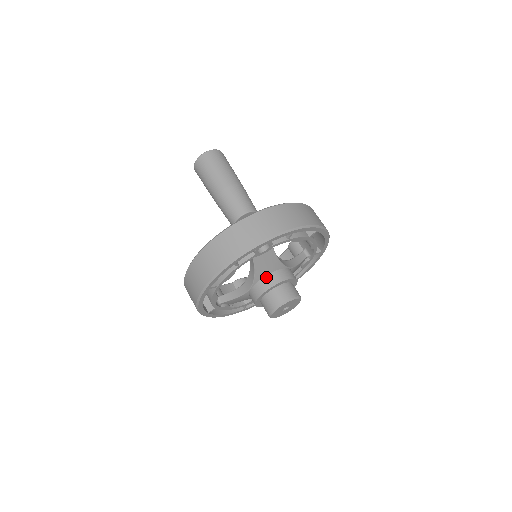
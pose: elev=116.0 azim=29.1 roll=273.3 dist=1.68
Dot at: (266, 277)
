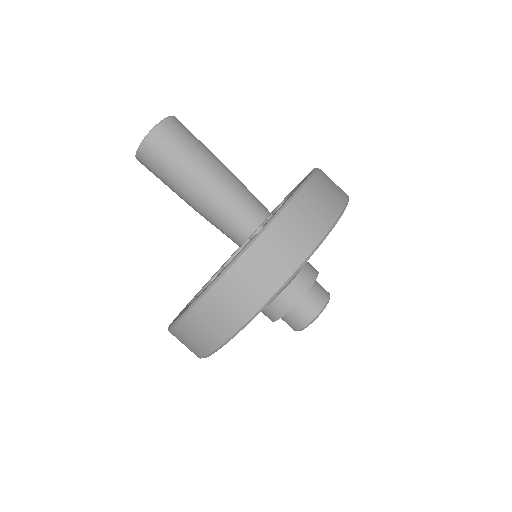
Dot at: (287, 289)
